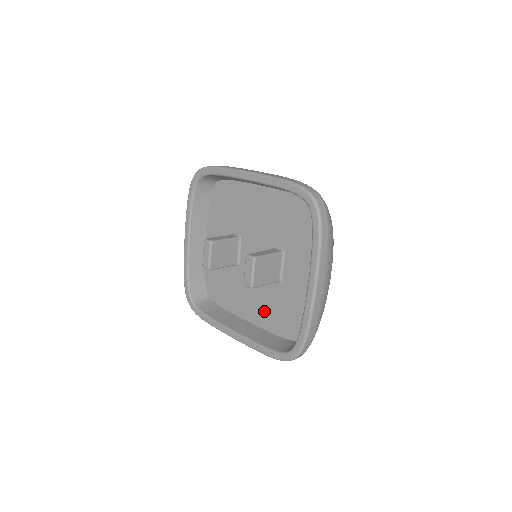
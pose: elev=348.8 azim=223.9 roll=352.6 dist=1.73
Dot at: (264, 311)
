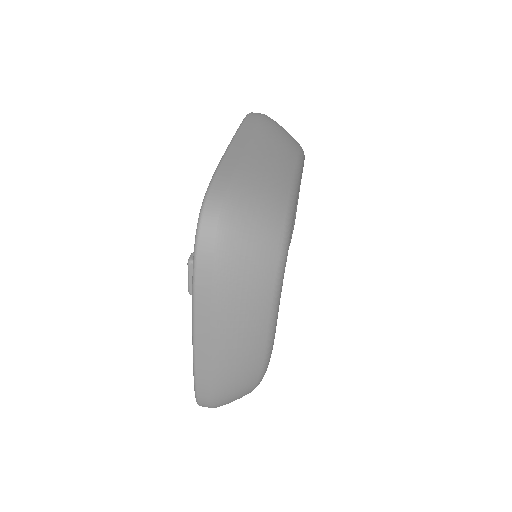
Dot at: occluded
